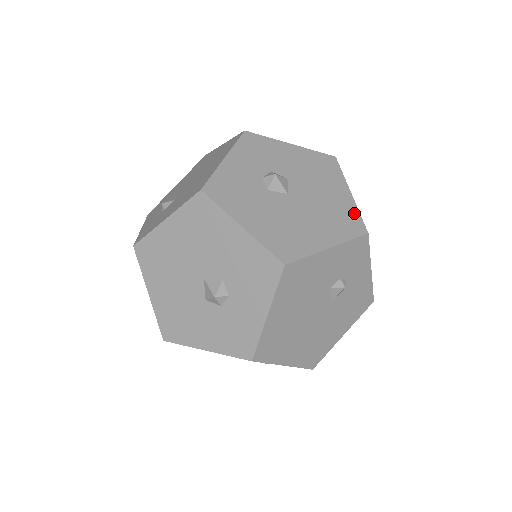
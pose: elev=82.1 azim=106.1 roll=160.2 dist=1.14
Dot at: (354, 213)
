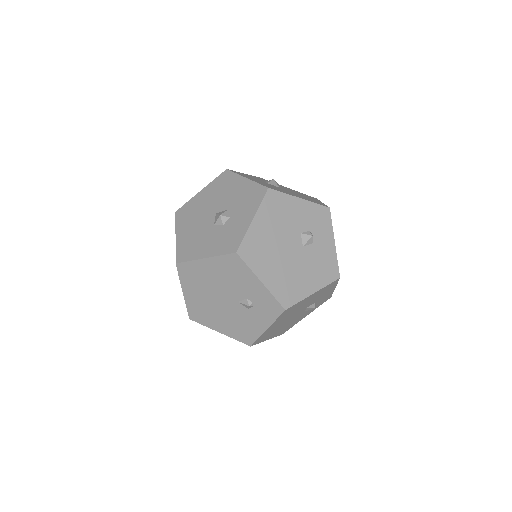
Dot at: occluded
